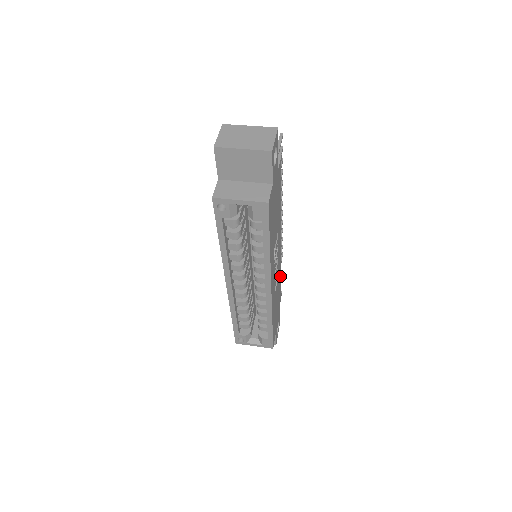
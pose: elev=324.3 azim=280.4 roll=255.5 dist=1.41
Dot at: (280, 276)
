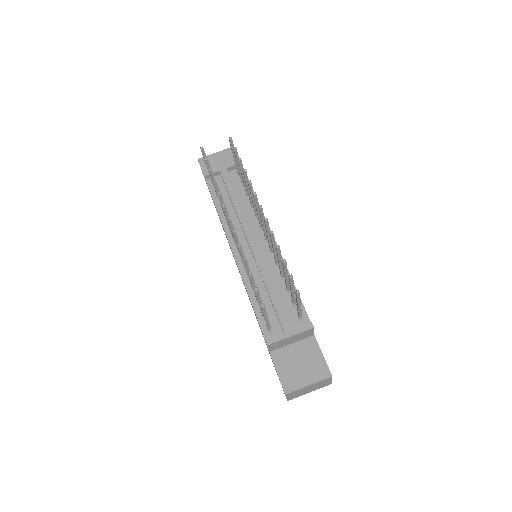
Dot at: occluded
